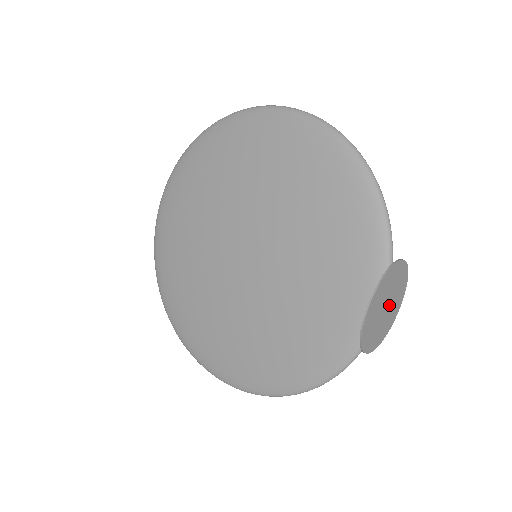
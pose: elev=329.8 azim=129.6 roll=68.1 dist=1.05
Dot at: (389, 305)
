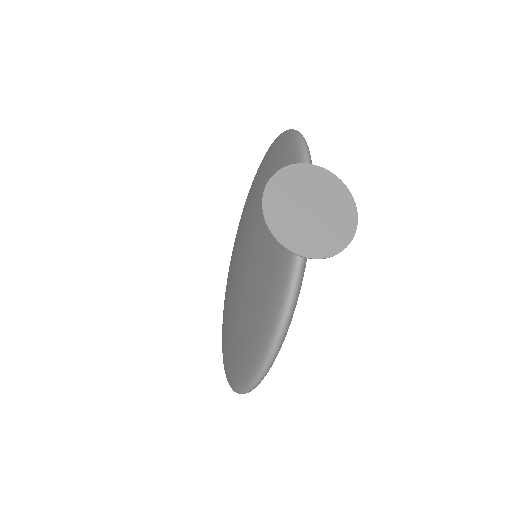
Dot at: (320, 211)
